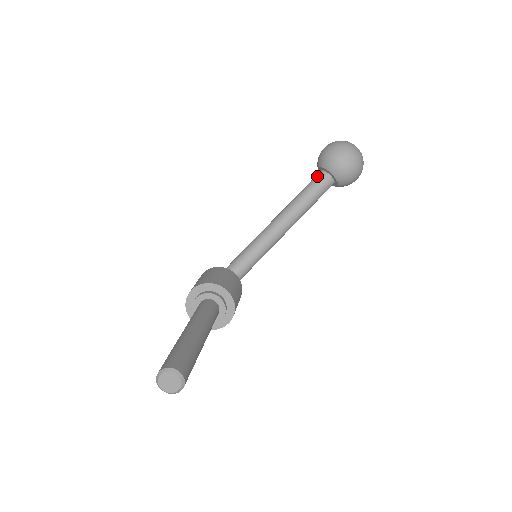
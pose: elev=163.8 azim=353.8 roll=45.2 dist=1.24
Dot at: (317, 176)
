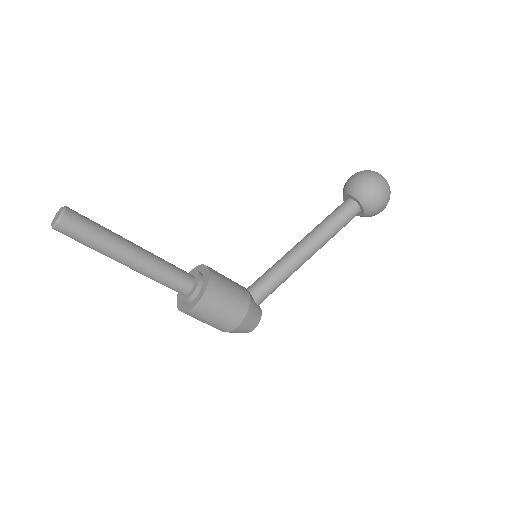
Dot at: occluded
